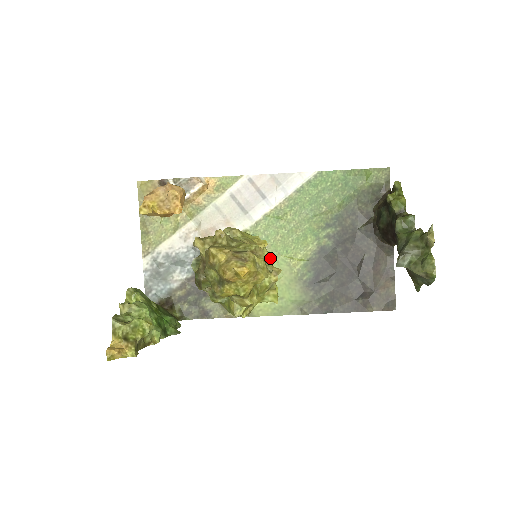
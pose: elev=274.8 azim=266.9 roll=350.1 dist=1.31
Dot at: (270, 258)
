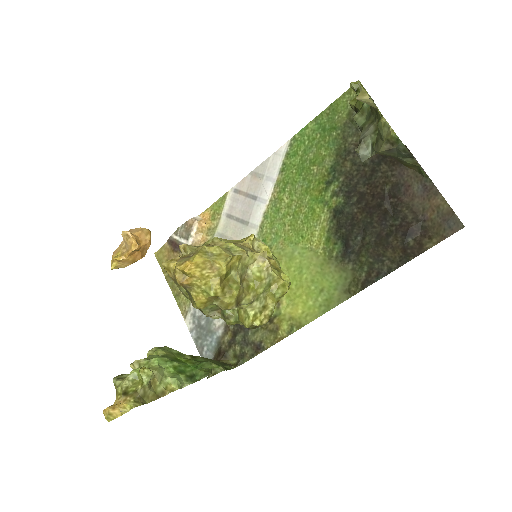
Dot at: (290, 254)
